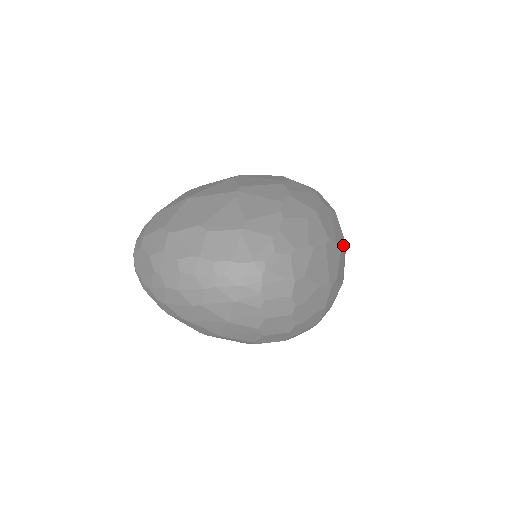
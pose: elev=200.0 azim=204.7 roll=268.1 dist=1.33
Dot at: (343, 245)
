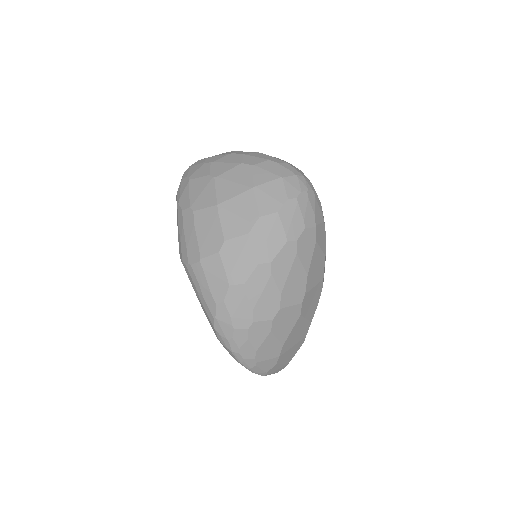
Dot at: occluded
